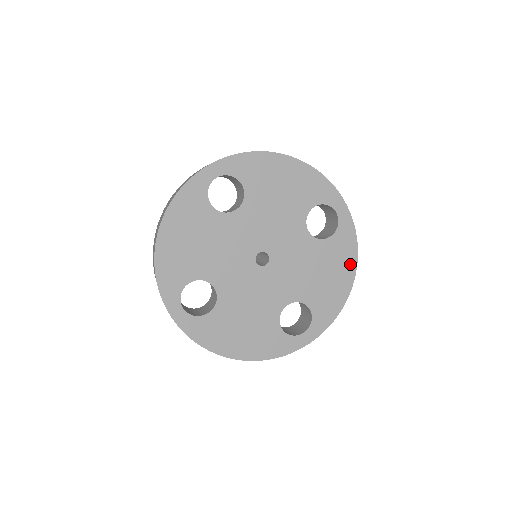
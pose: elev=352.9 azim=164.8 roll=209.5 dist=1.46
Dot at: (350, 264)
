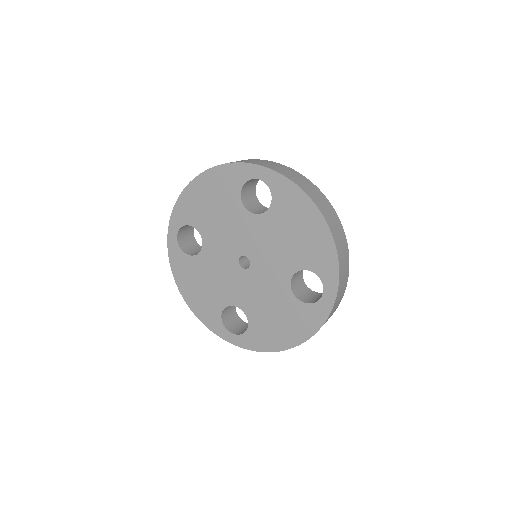
Dot at: (301, 335)
